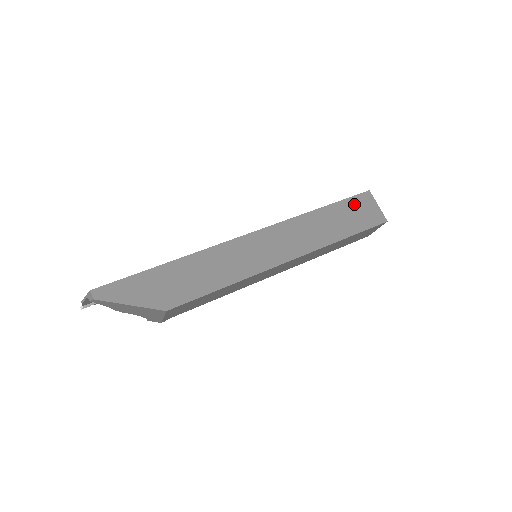
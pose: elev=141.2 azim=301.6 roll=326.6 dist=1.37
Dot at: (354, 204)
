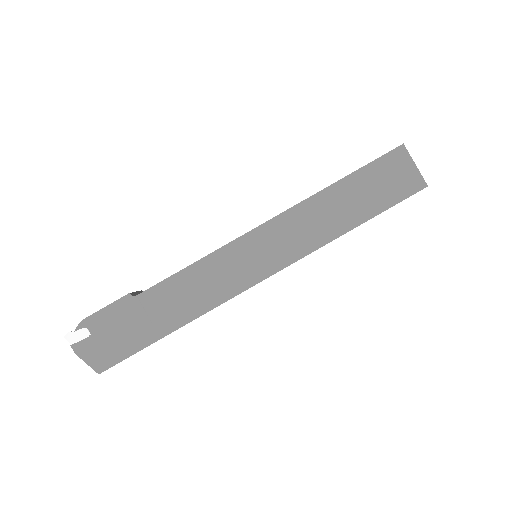
Dot at: occluded
